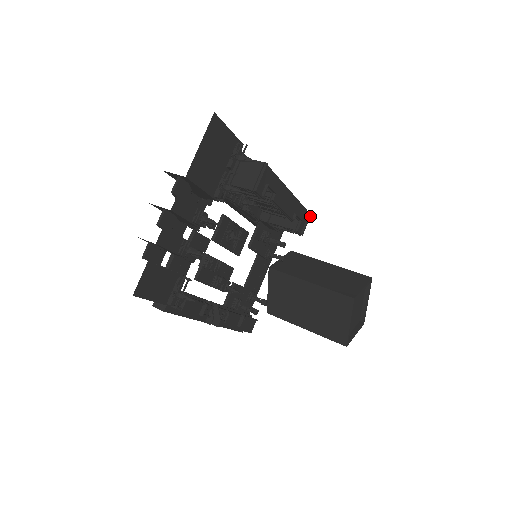
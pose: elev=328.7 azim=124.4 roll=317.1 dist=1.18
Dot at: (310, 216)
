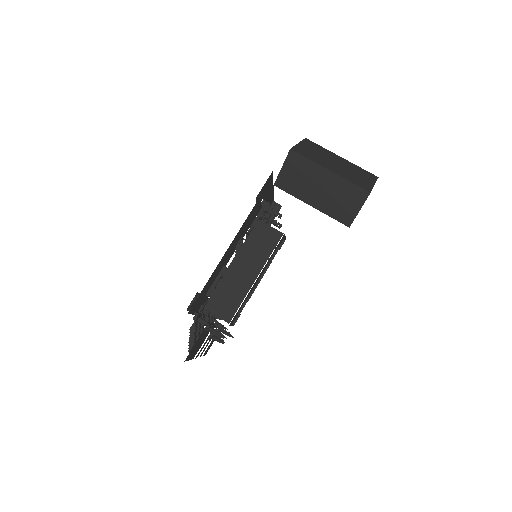
Dot at: occluded
